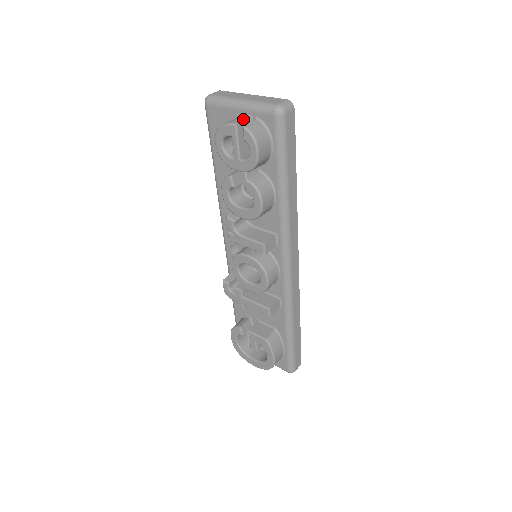
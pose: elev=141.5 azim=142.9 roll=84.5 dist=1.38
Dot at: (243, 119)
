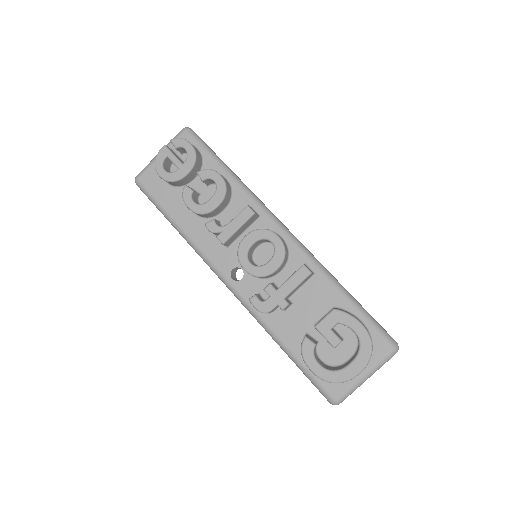
Dot at: occluded
